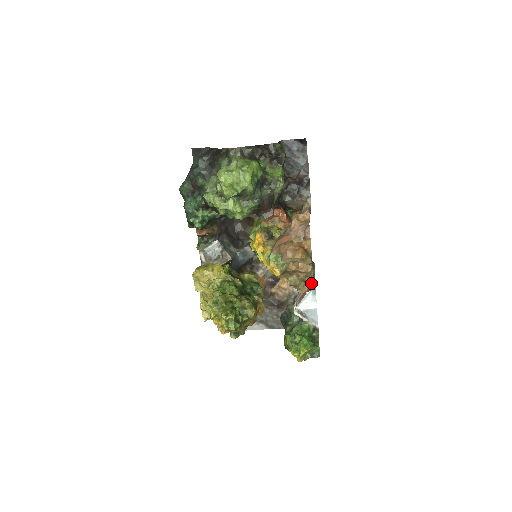
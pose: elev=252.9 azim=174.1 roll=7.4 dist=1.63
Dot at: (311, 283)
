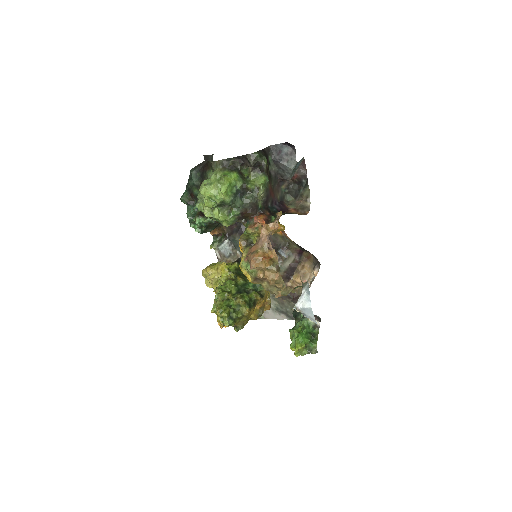
Dot at: (284, 289)
